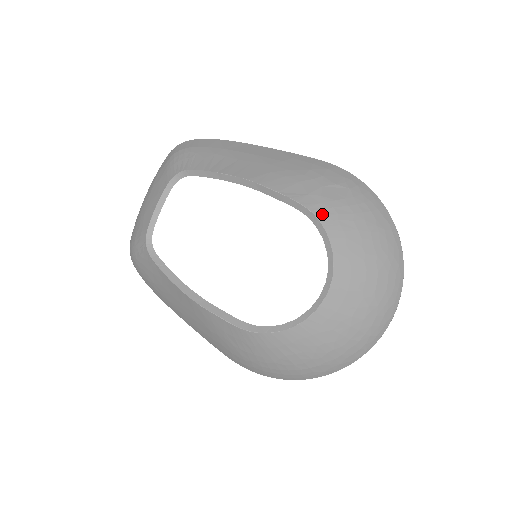
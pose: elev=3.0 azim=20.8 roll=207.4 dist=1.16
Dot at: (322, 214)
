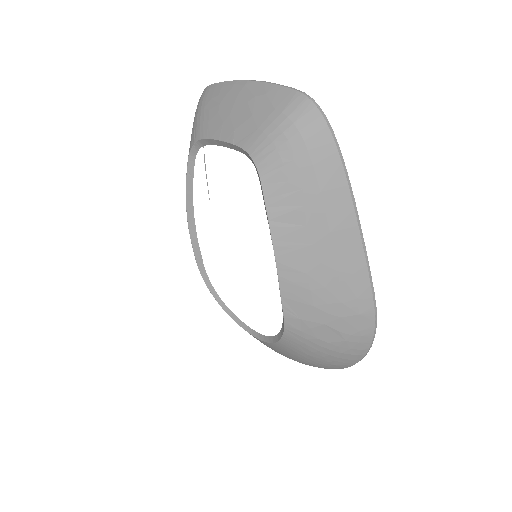
Dot at: (291, 335)
